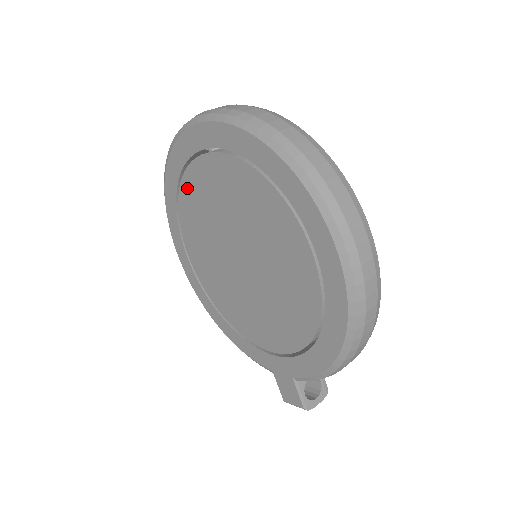
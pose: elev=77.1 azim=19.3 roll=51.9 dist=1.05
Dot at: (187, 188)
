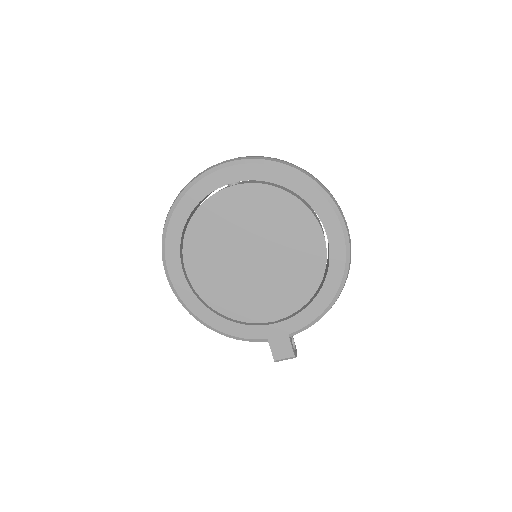
Dot at: (205, 212)
